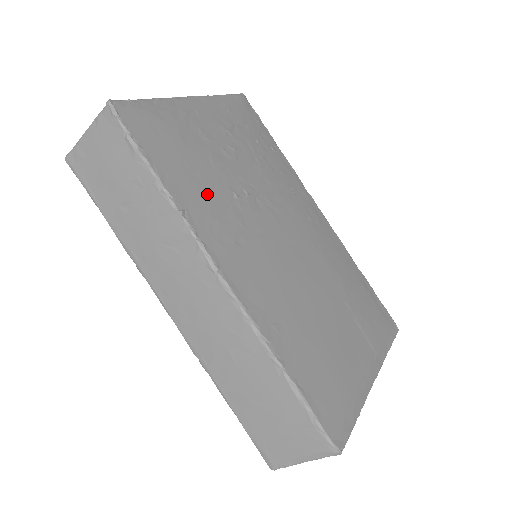
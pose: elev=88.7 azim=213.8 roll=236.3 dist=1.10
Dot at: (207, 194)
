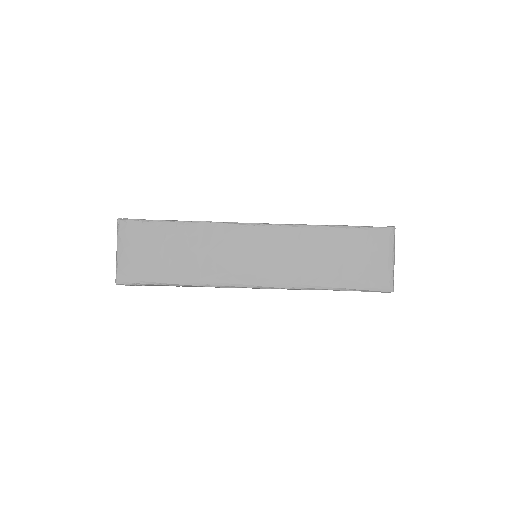
Dot at: occluded
